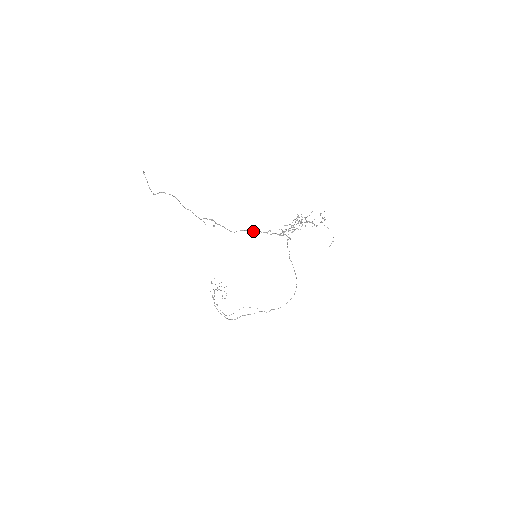
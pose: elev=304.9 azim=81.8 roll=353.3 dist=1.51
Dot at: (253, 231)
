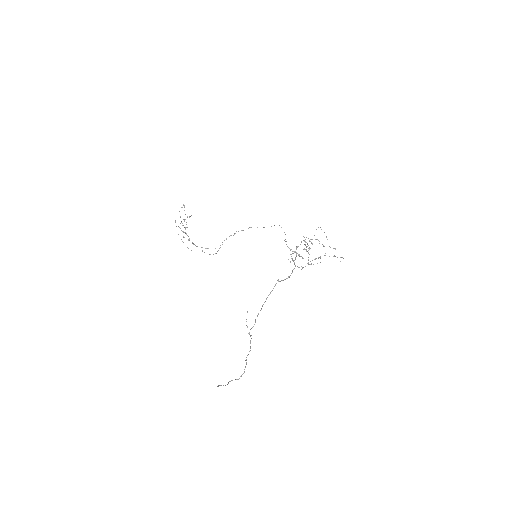
Dot at: occluded
